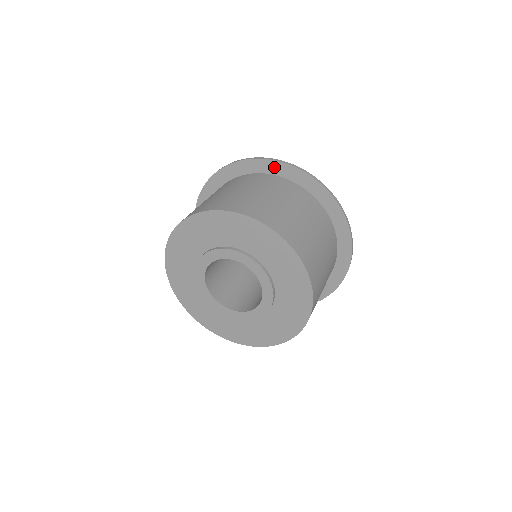
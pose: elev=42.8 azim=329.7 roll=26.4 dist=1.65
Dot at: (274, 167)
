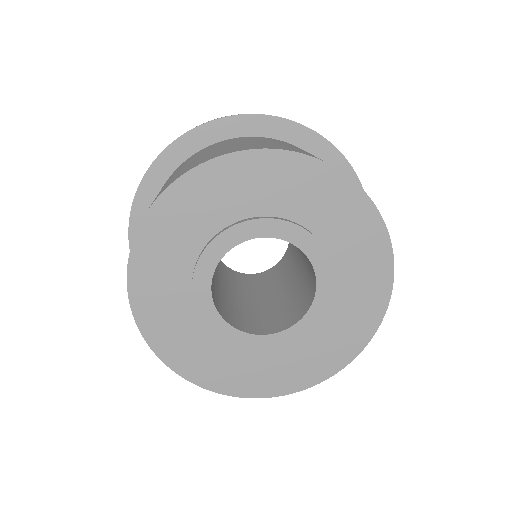
Dot at: (278, 127)
